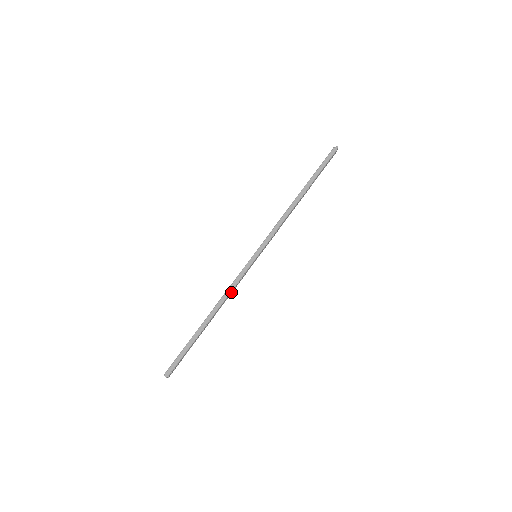
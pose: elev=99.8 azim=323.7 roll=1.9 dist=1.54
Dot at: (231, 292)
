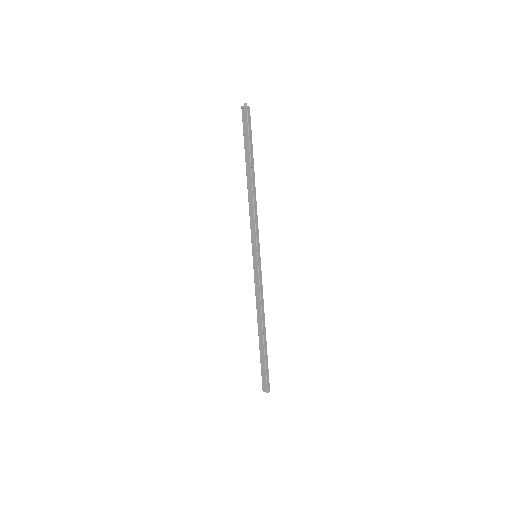
Dot at: (261, 298)
